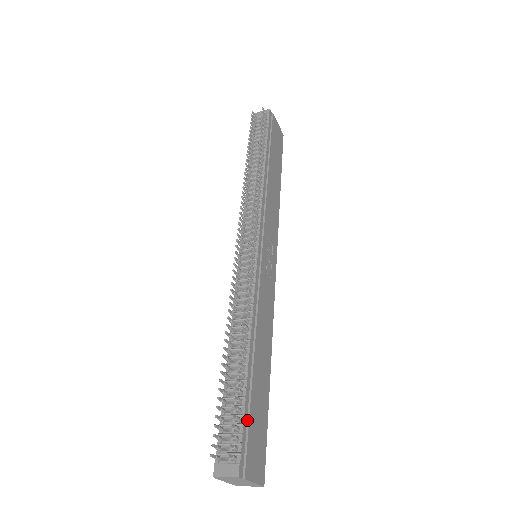
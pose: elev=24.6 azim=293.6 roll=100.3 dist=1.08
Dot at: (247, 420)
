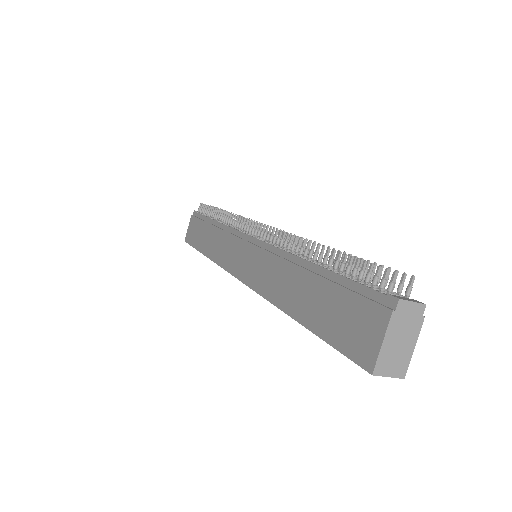
Dot at: occluded
